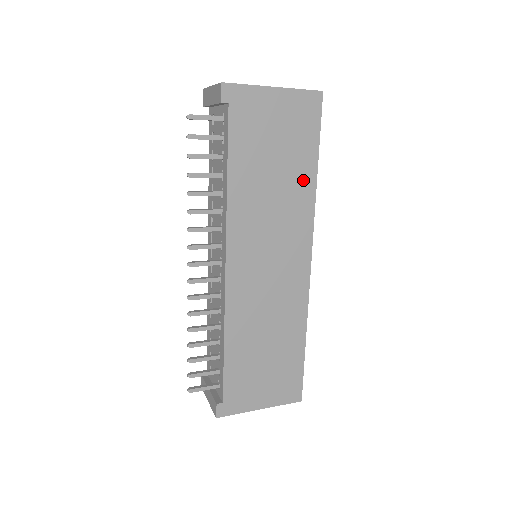
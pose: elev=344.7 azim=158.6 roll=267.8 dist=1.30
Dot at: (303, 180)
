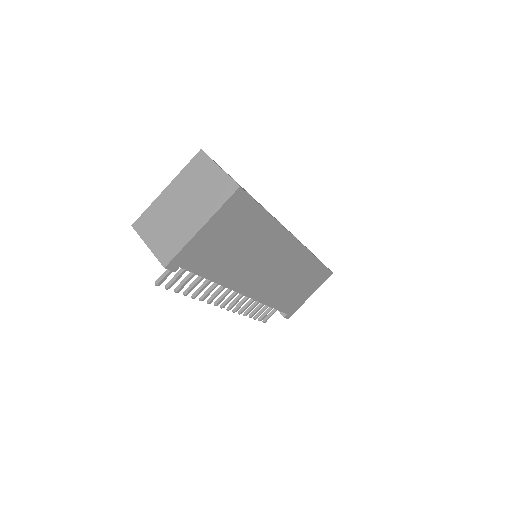
Dot at: (264, 229)
